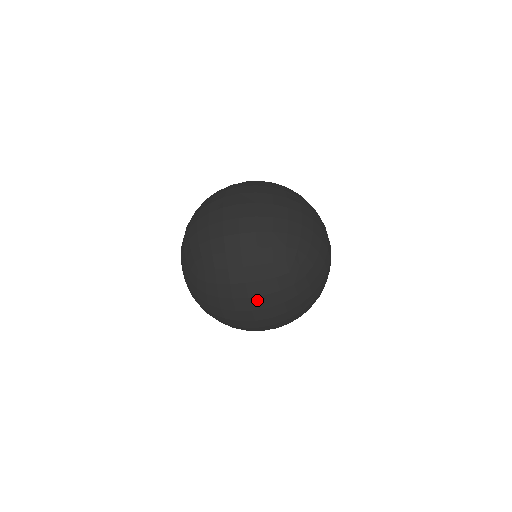
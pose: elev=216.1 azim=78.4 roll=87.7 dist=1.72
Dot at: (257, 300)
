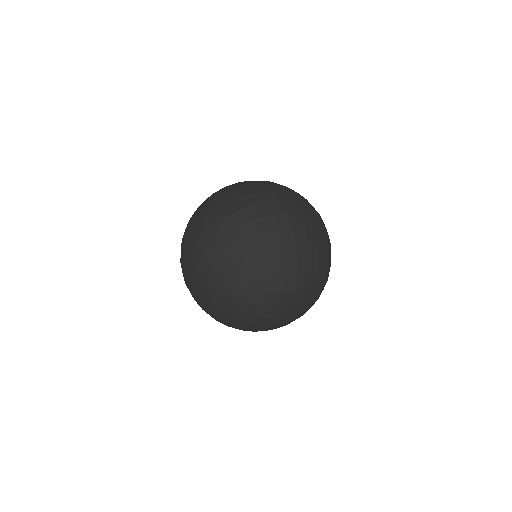
Dot at: occluded
